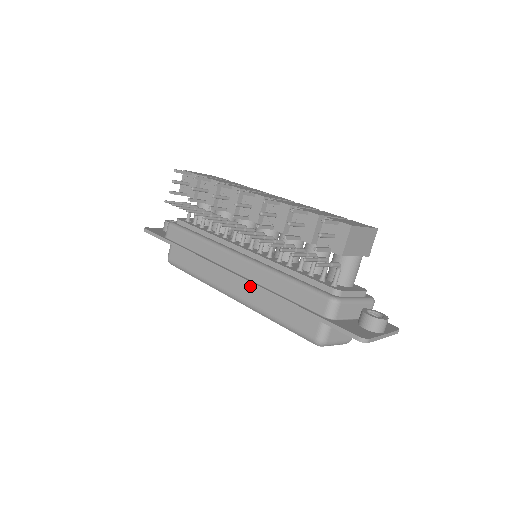
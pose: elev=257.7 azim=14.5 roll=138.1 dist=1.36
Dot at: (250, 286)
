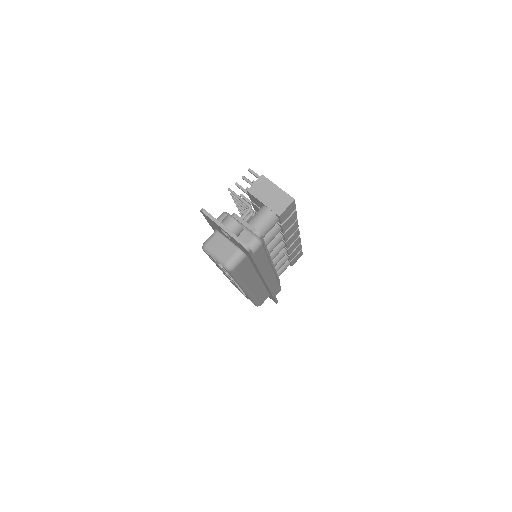
Dot at: occluded
